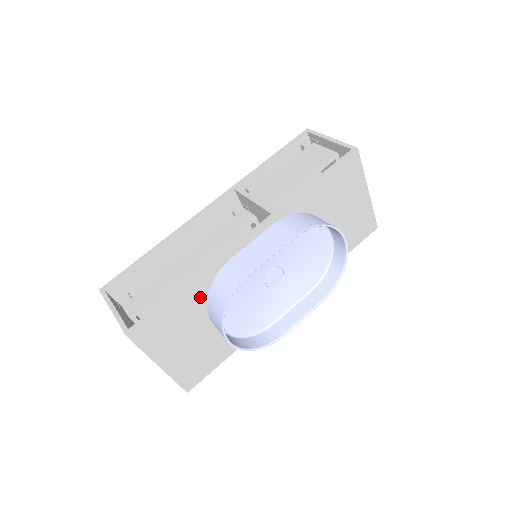
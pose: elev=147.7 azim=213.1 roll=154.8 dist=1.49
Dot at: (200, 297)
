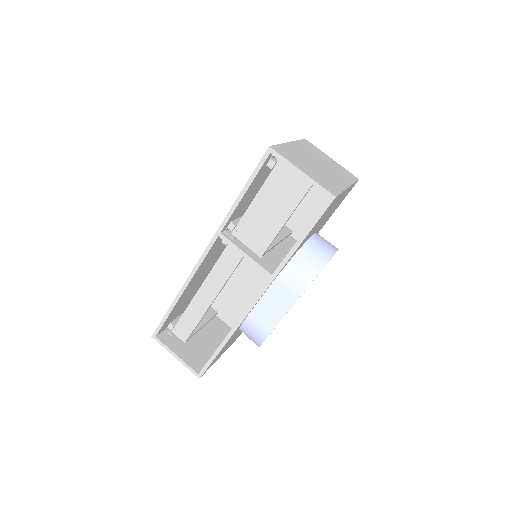
Dot at: occluded
